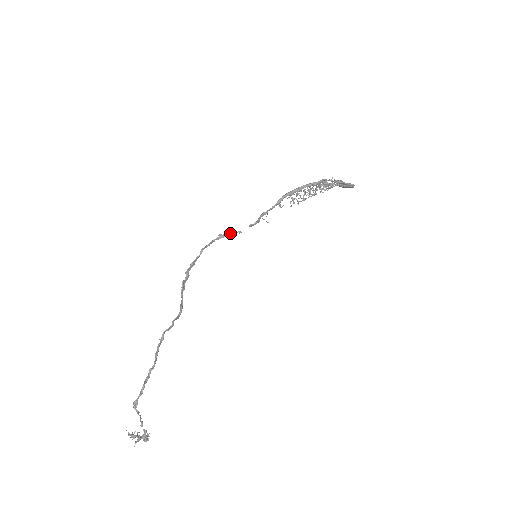
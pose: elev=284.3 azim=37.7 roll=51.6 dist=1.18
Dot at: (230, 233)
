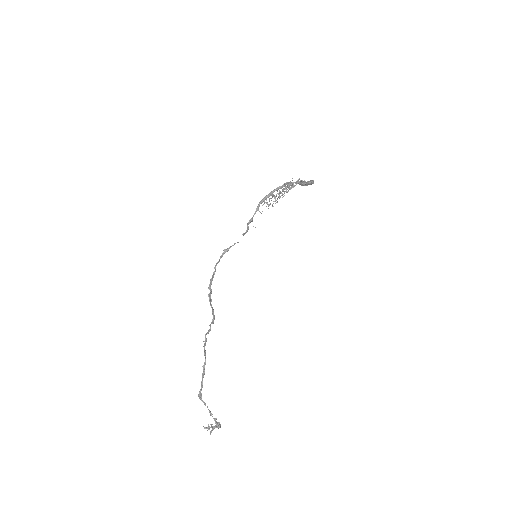
Dot at: (231, 246)
